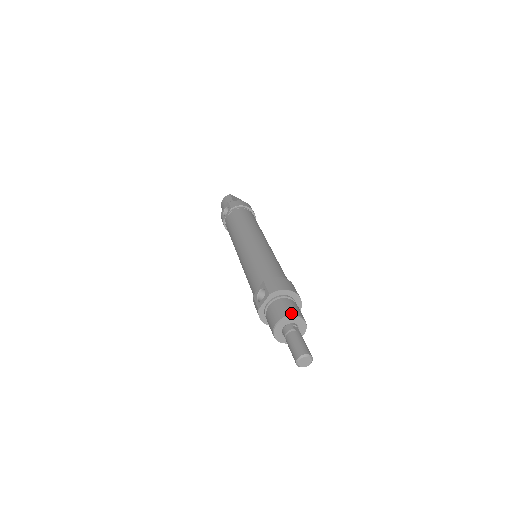
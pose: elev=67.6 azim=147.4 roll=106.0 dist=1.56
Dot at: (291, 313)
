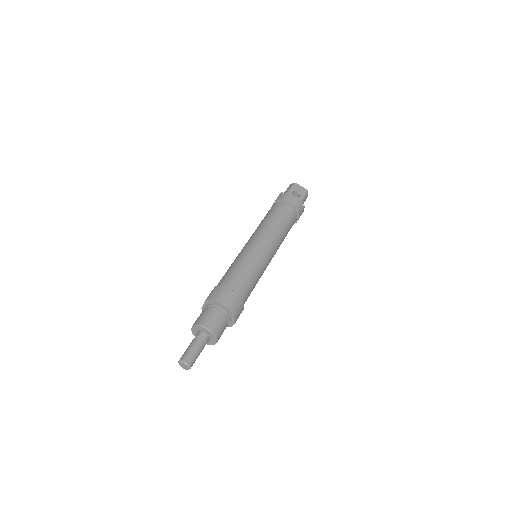
Dot at: (202, 323)
